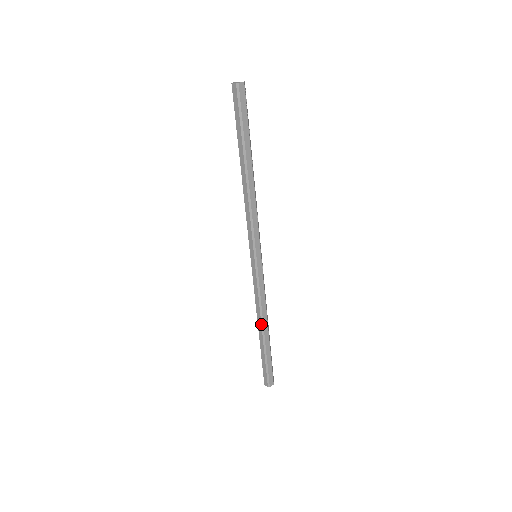
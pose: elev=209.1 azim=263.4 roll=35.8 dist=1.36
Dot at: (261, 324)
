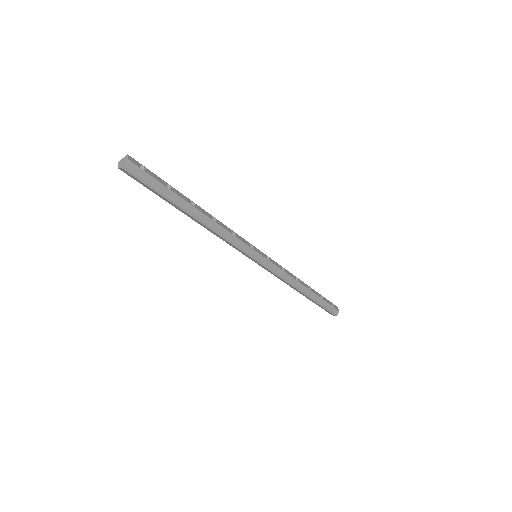
Dot at: (298, 291)
